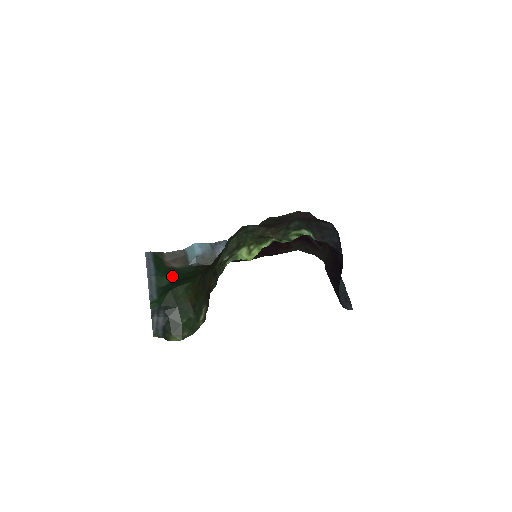
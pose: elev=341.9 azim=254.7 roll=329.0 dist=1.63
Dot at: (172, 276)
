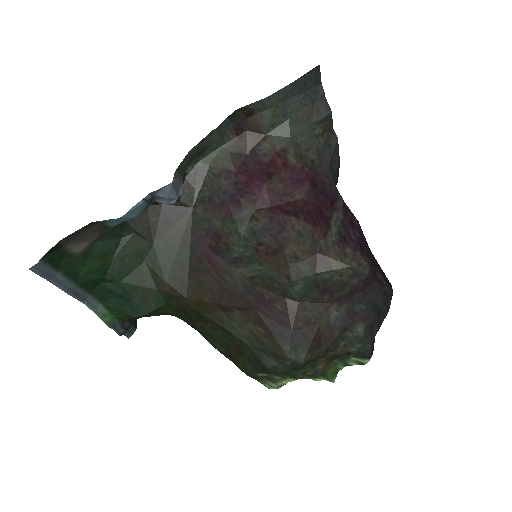
Dot at: (103, 271)
